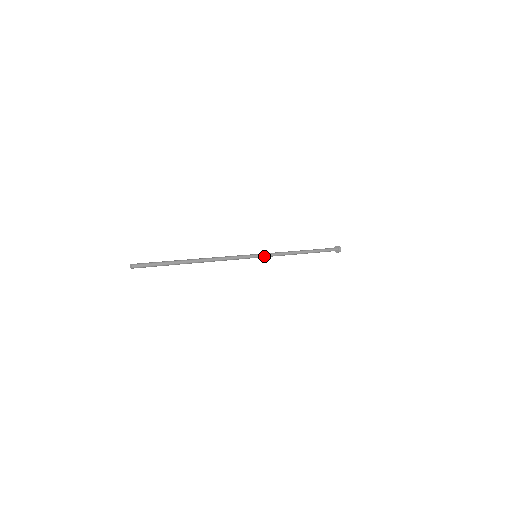
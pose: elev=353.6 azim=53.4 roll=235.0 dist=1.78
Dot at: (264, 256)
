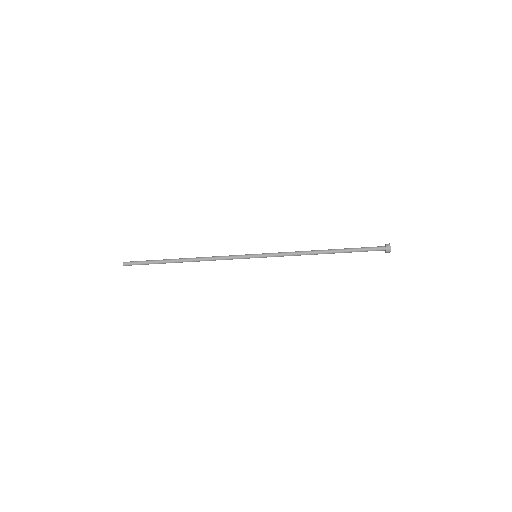
Dot at: (266, 254)
